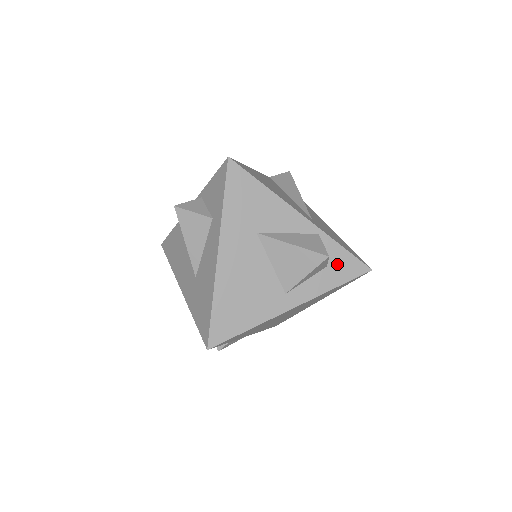
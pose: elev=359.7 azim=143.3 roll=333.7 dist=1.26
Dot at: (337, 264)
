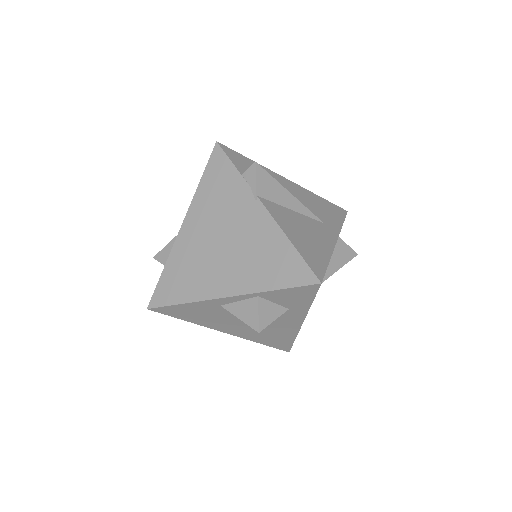
Dot at: occluded
